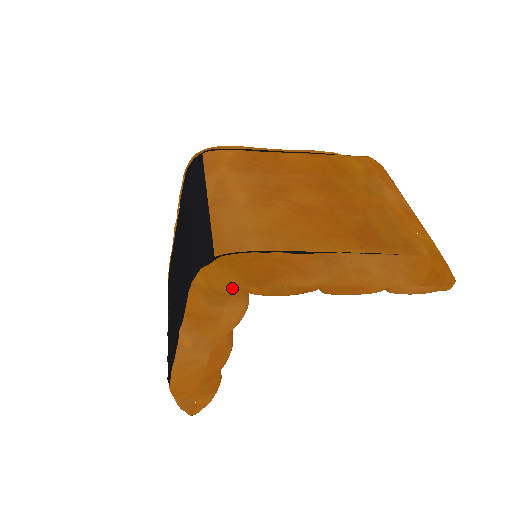
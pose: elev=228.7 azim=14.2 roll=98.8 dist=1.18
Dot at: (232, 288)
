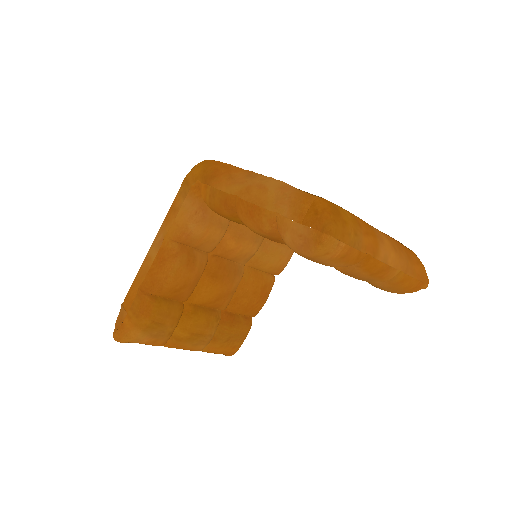
Dot at: (194, 179)
